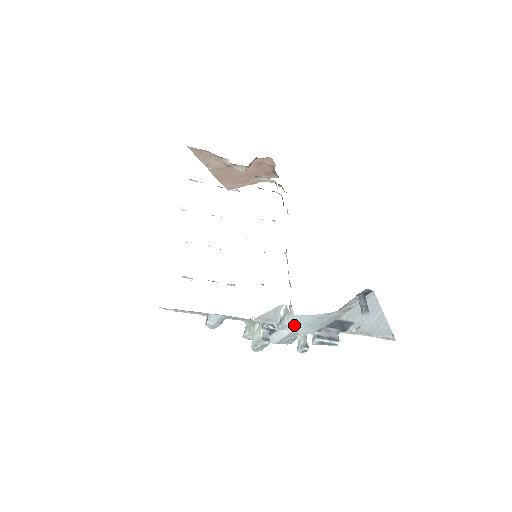
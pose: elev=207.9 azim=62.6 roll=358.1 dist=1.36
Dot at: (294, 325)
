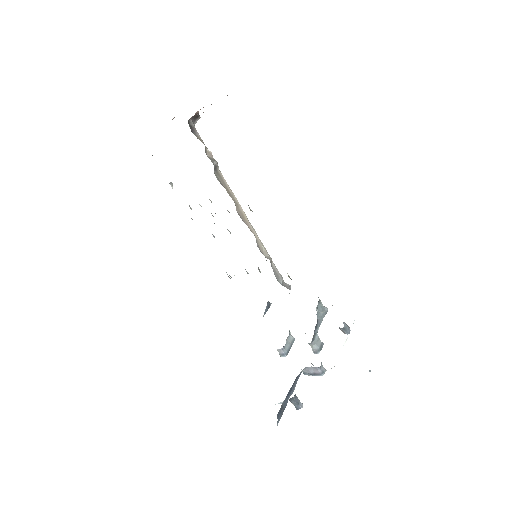
Dot at: occluded
